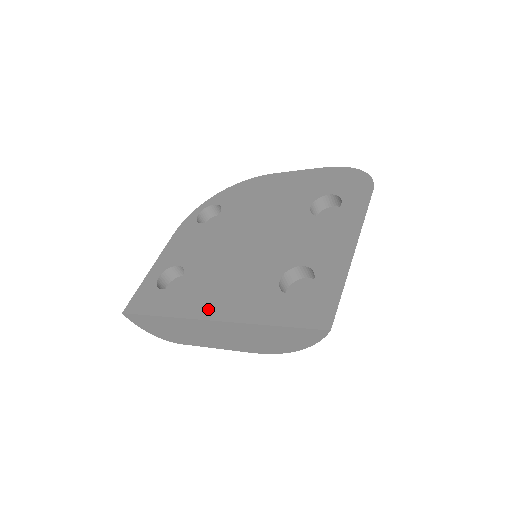
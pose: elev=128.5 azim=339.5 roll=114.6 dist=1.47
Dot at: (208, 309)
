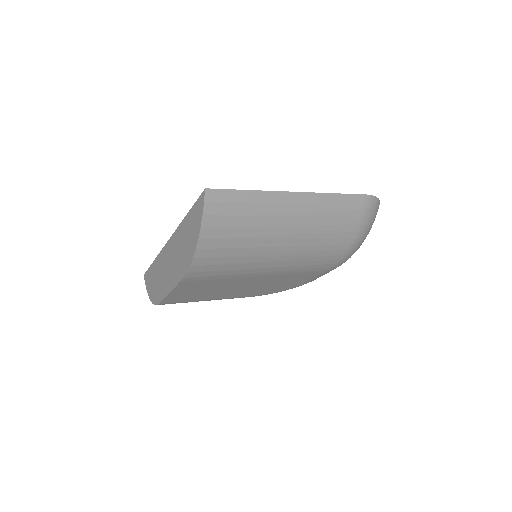
Dot at: occluded
